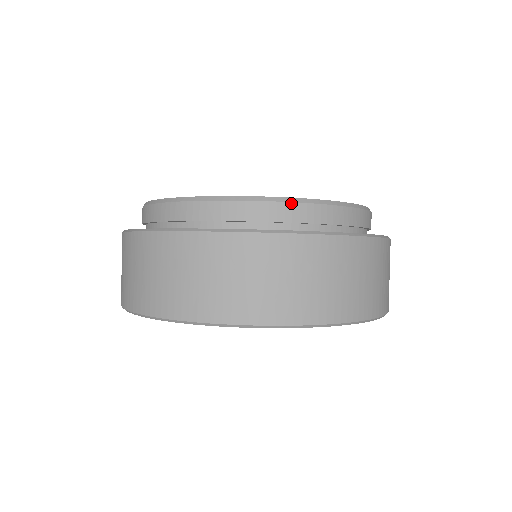
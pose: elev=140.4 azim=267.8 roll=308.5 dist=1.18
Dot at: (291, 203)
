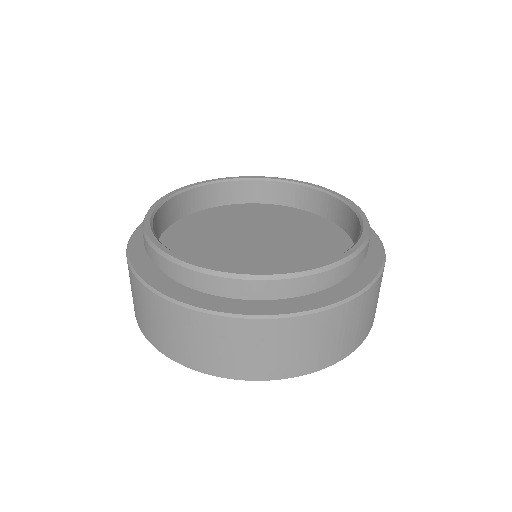
Dot at: (220, 277)
